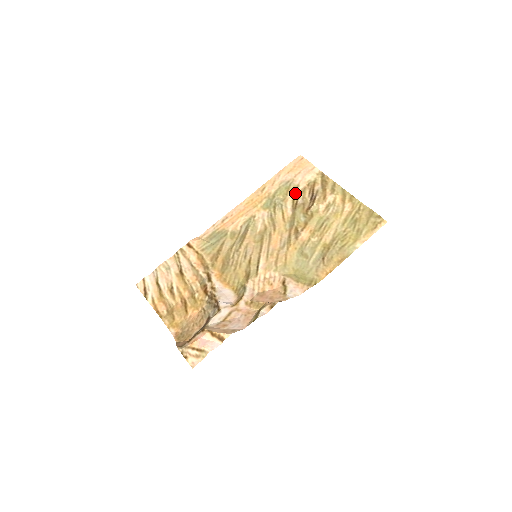
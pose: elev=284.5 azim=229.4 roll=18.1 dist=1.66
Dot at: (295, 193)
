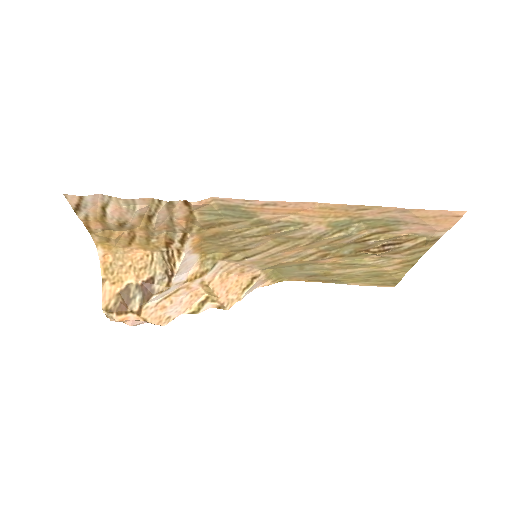
Dot at: (383, 232)
